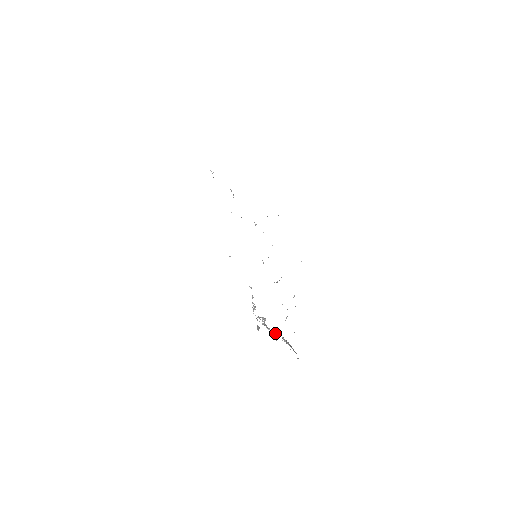
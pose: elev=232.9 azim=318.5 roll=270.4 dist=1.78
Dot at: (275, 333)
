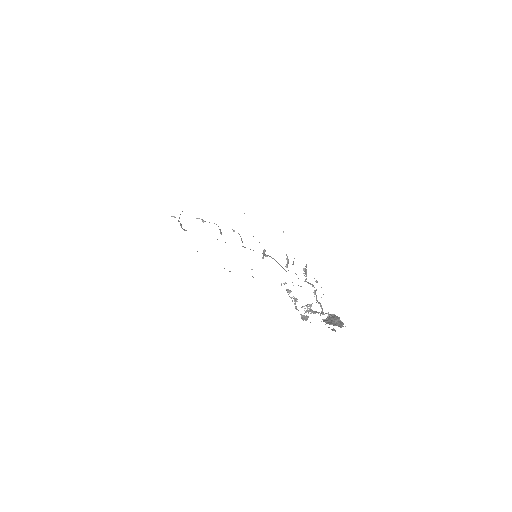
Dot at: (320, 313)
